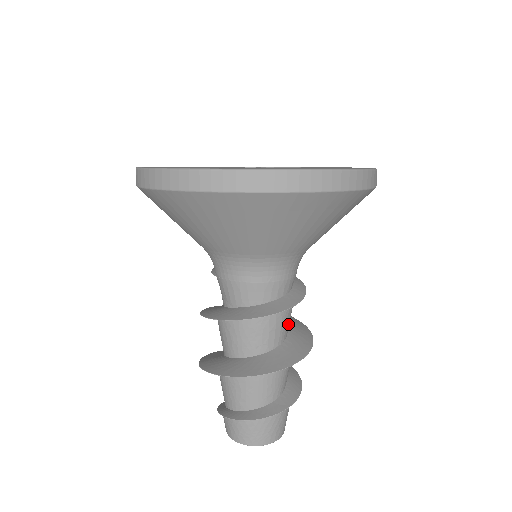
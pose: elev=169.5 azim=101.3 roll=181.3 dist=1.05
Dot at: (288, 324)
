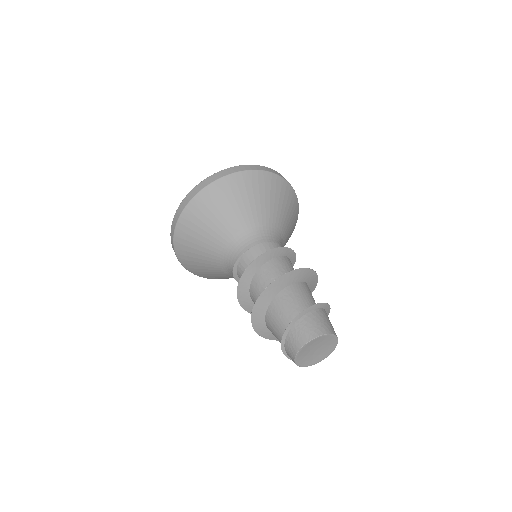
Dot at: occluded
